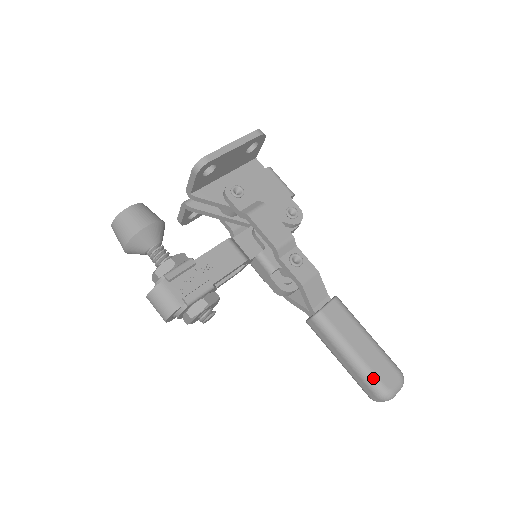
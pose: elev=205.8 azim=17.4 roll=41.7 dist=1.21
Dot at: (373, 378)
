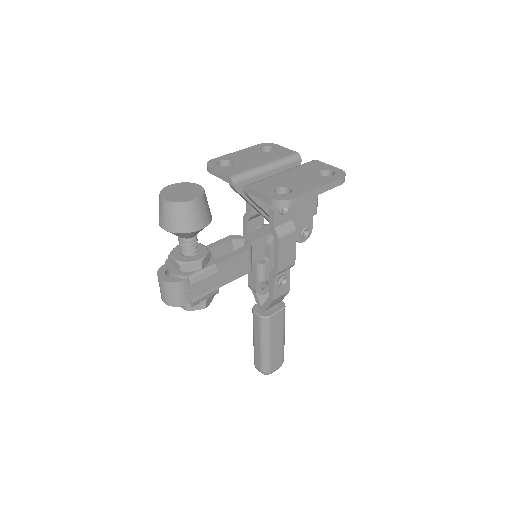
Dot at: (268, 364)
